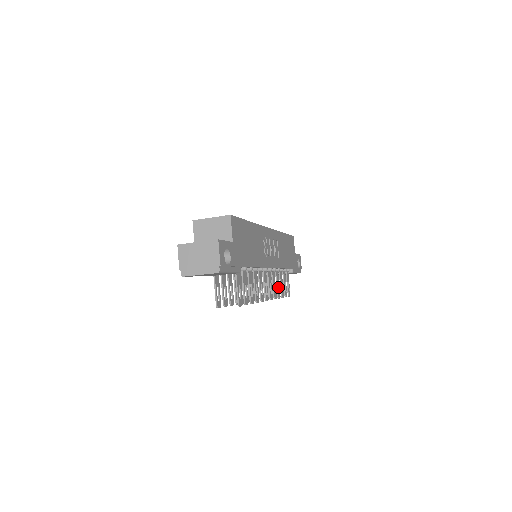
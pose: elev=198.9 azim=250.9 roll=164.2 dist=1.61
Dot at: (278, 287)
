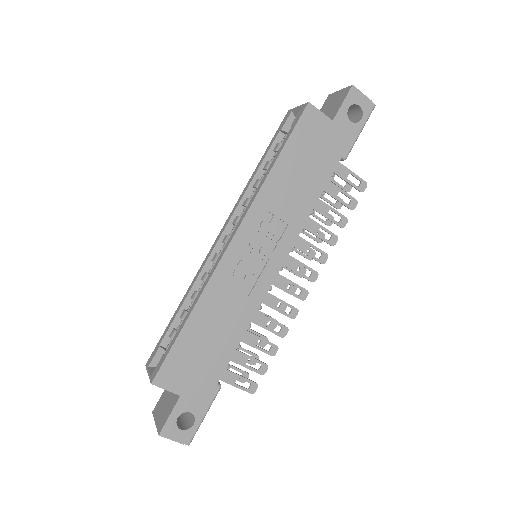
Dot at: occluded
